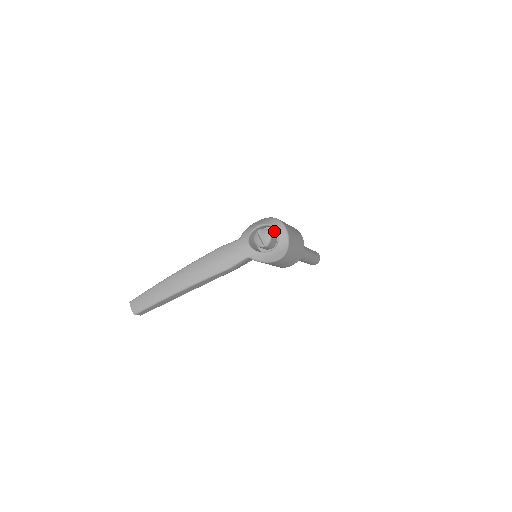
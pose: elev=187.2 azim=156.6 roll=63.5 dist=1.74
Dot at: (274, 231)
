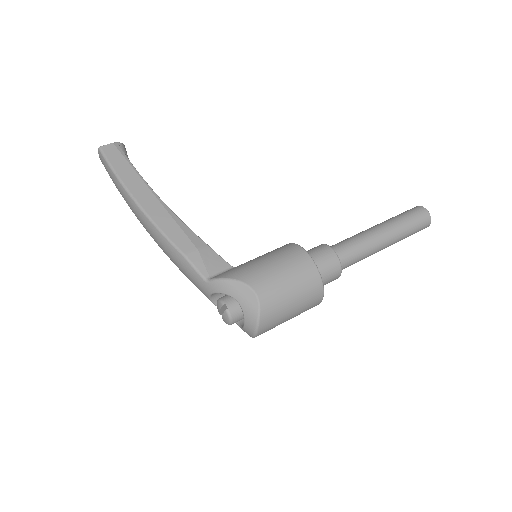
Dot at: occluded
